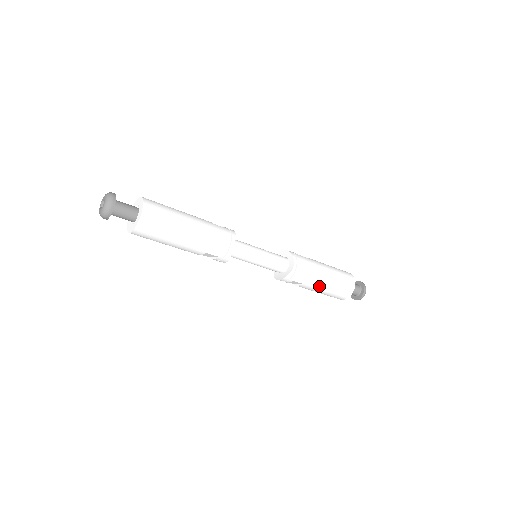
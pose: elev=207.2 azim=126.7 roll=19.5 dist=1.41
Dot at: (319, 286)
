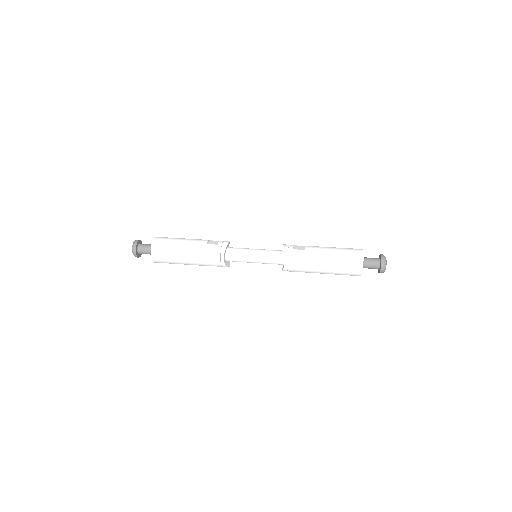
Dot at: (321, 272)
